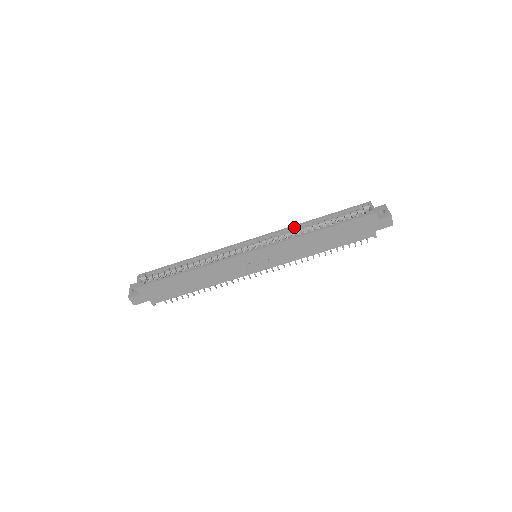
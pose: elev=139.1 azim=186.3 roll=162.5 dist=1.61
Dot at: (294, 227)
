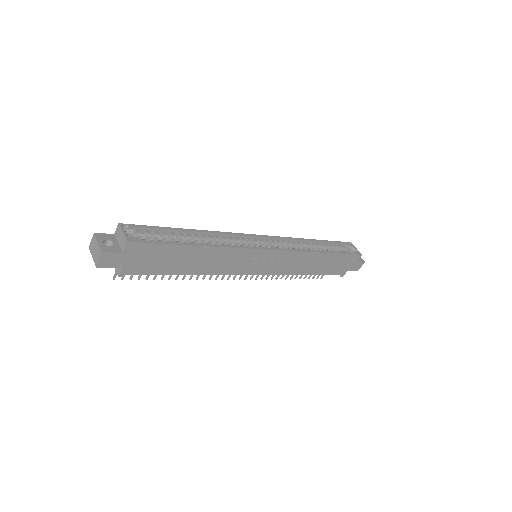
Dot at: (299, 240)
